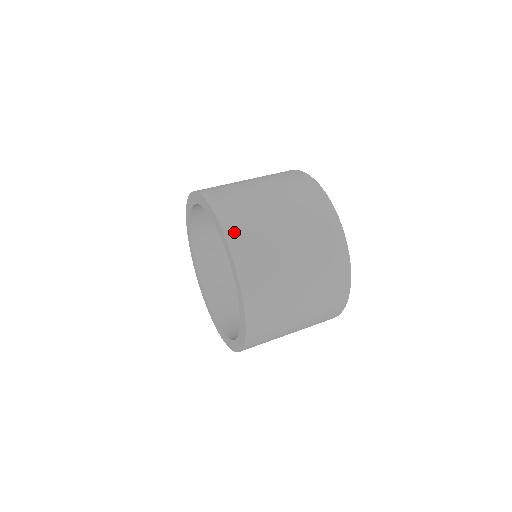
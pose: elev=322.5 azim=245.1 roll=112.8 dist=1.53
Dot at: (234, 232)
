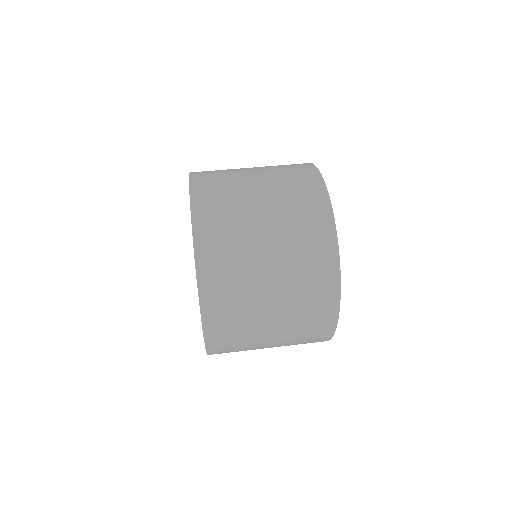
Dot at: (202, 210)
